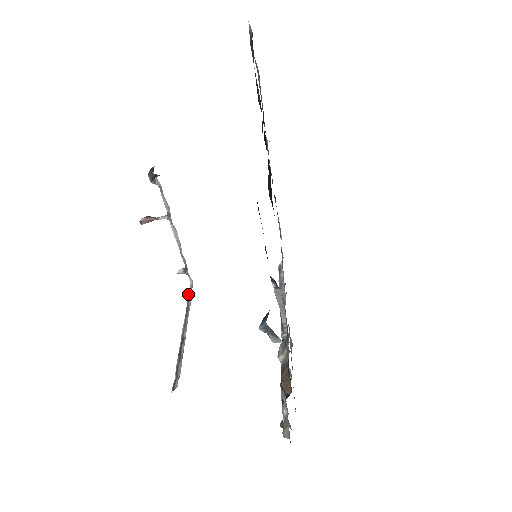
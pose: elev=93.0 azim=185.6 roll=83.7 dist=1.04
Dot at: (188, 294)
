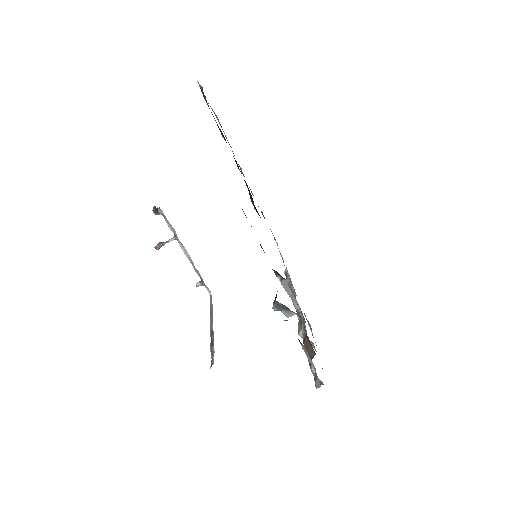
Dot at: occluded
